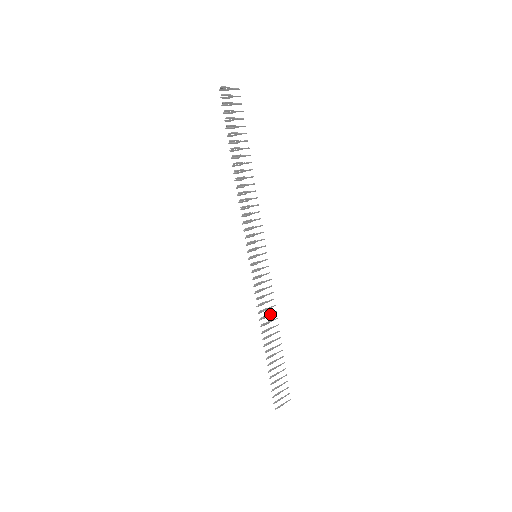
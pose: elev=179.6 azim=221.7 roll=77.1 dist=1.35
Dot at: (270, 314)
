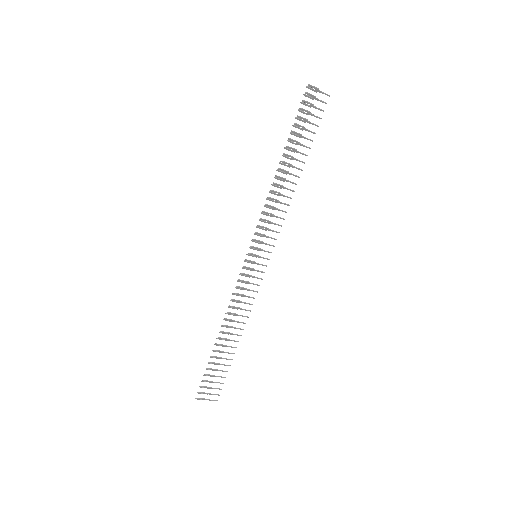
Dot at: (240, 315)
